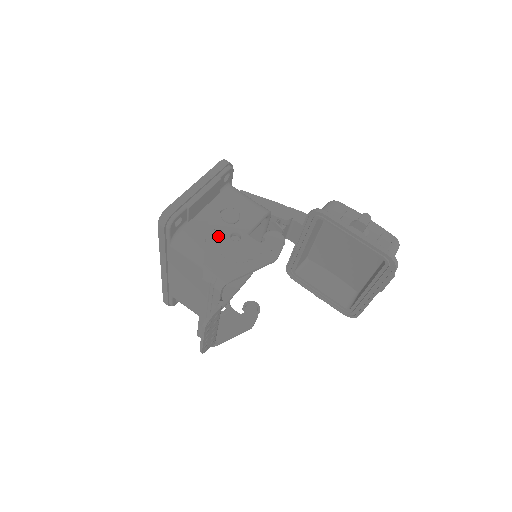
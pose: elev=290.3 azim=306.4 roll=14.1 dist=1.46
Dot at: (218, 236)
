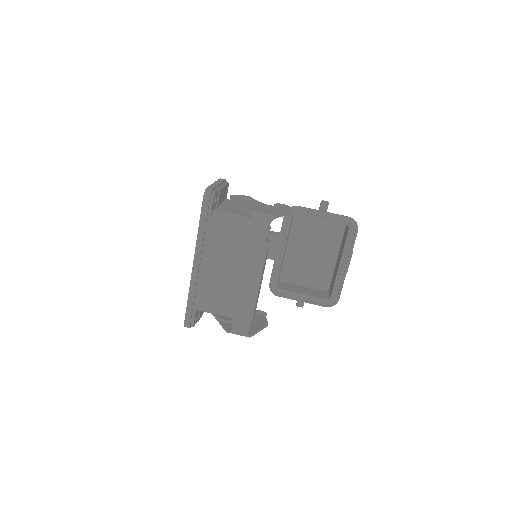
Dot at: (247, 204)
